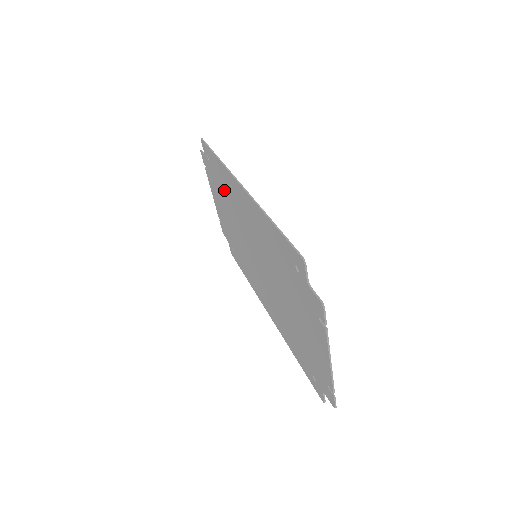
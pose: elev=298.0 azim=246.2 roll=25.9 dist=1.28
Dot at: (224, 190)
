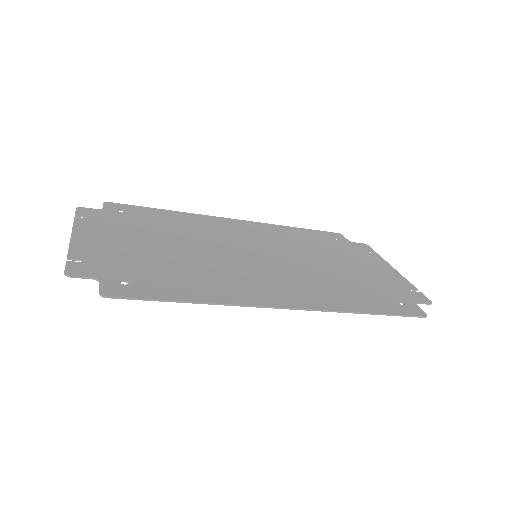
Dot at: (184, 275)
